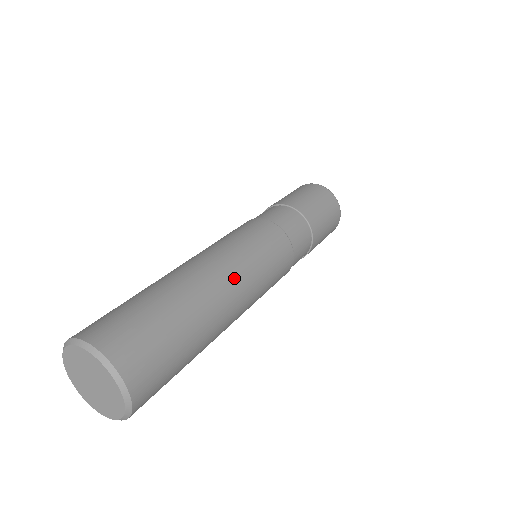
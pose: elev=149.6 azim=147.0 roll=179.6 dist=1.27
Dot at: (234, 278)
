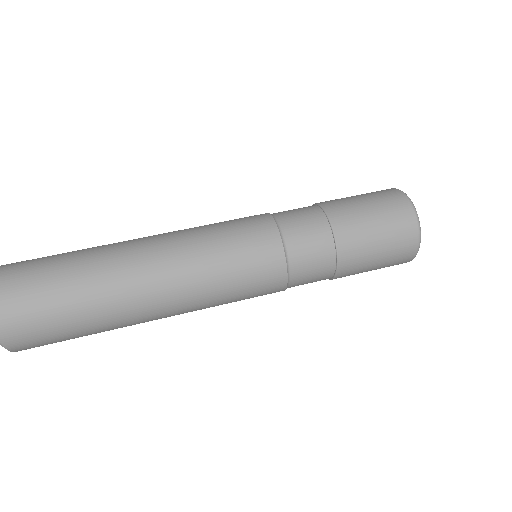
Dot at: (174, 297)
